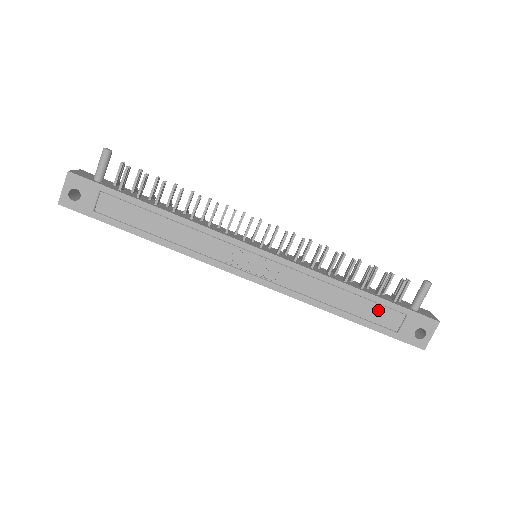
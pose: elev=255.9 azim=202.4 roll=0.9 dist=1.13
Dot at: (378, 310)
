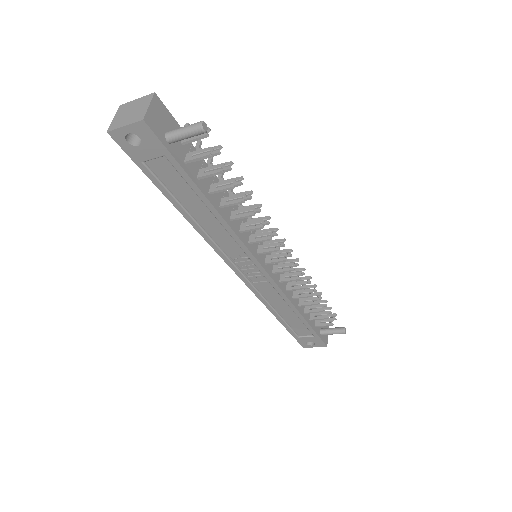
Dot at: (301, 326)
